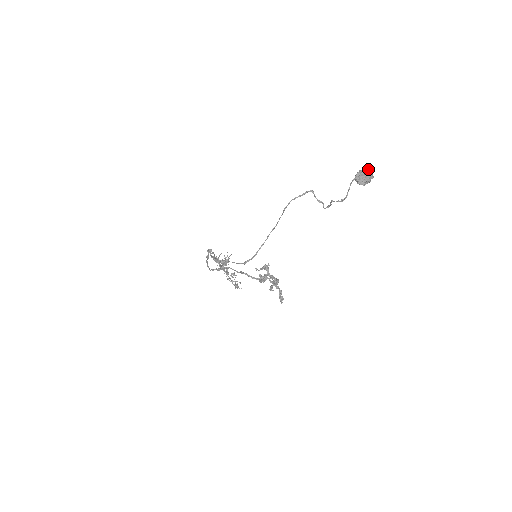
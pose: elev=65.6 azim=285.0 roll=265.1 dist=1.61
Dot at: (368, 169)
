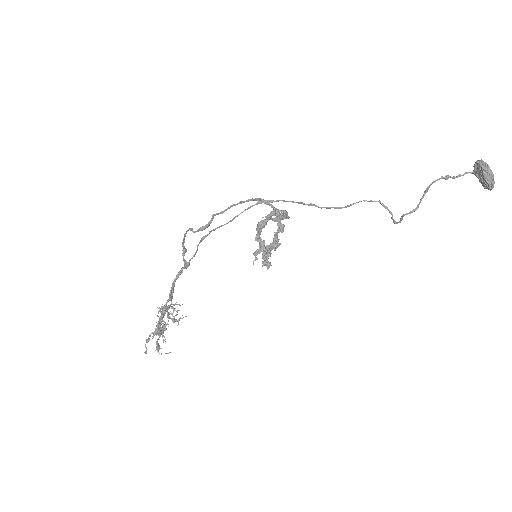
Dot at: occluded
